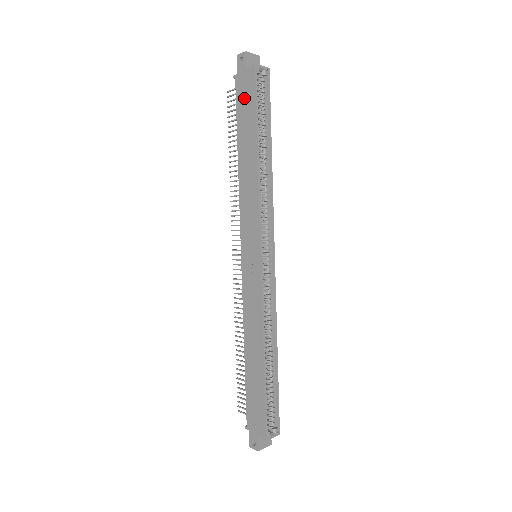
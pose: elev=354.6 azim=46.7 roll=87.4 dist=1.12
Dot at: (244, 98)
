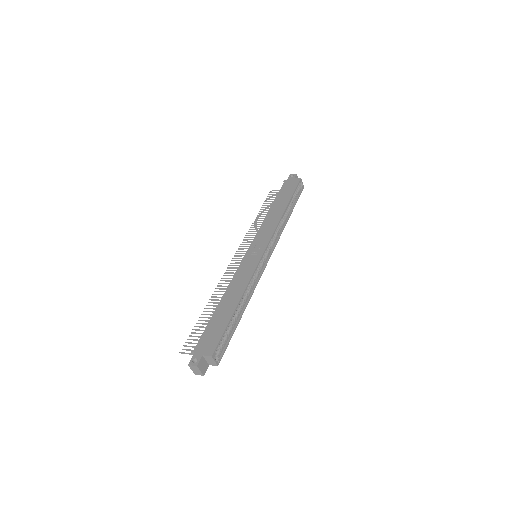
Dot at: (287, 188)
